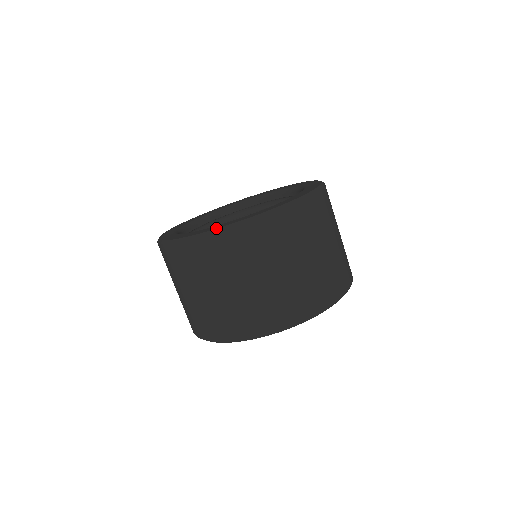
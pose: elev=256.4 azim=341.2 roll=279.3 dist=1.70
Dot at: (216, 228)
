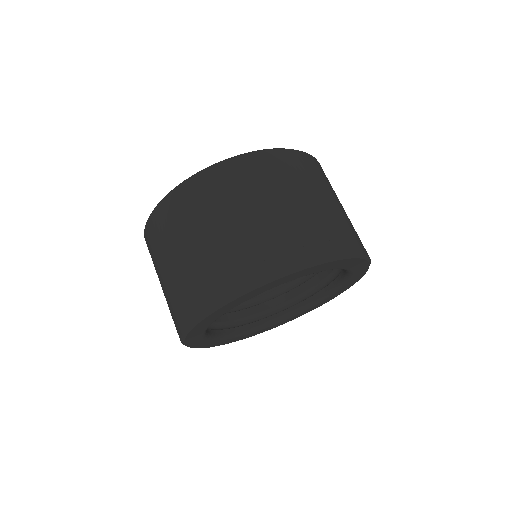
Dot at: occluded
